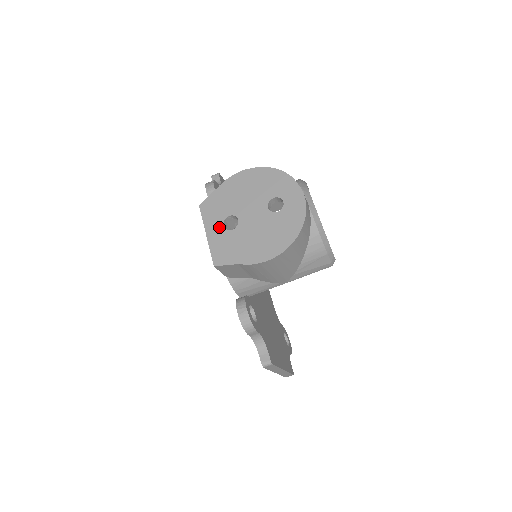
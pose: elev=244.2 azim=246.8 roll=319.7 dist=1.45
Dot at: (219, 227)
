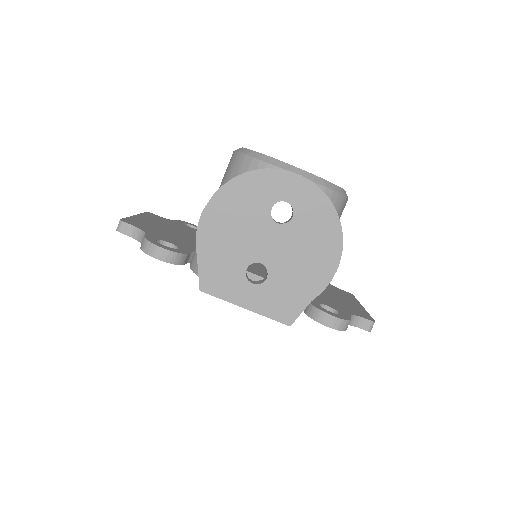
Dot at: (250, 289)
